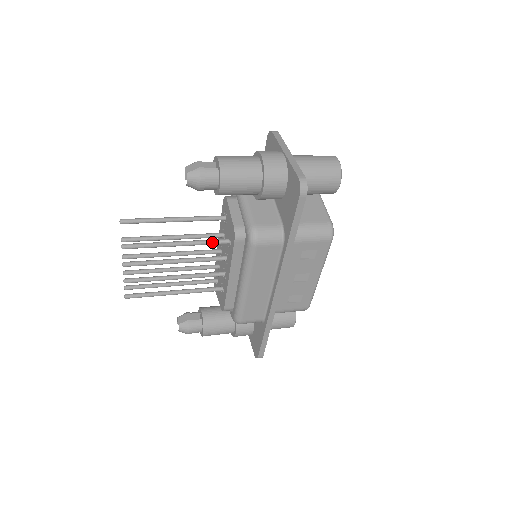
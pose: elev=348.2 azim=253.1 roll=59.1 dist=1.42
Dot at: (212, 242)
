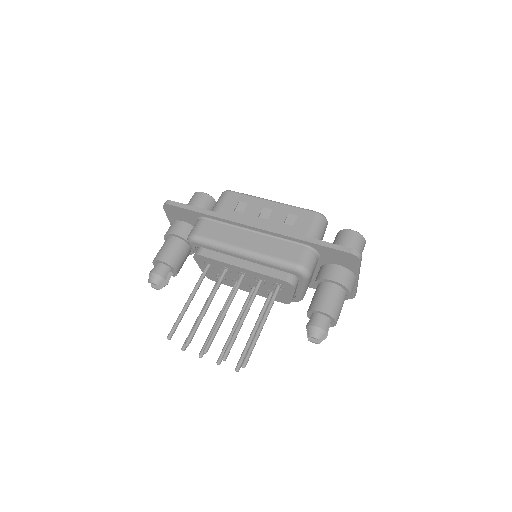
Dot at: occluded
